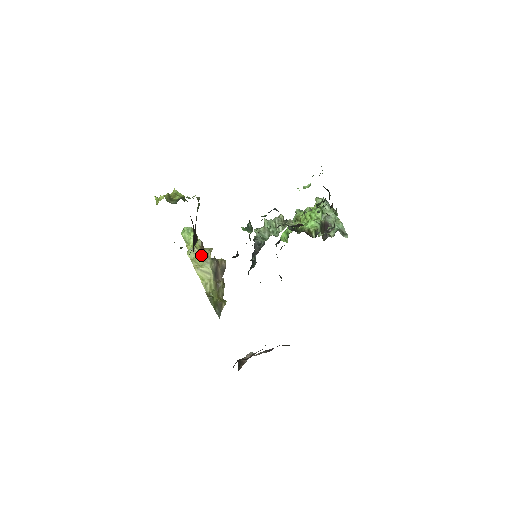
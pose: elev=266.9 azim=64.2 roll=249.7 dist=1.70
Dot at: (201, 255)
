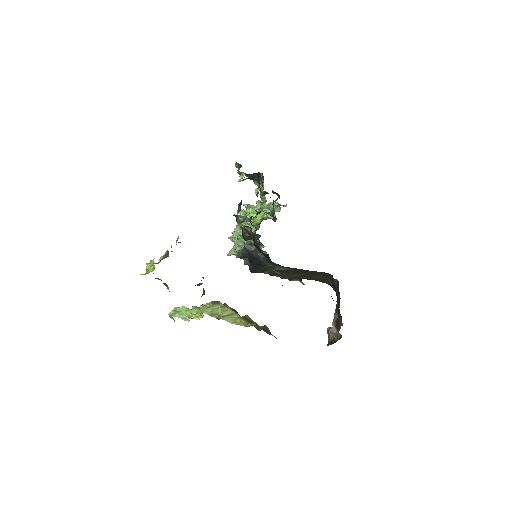
Dot at: (213, 304)
